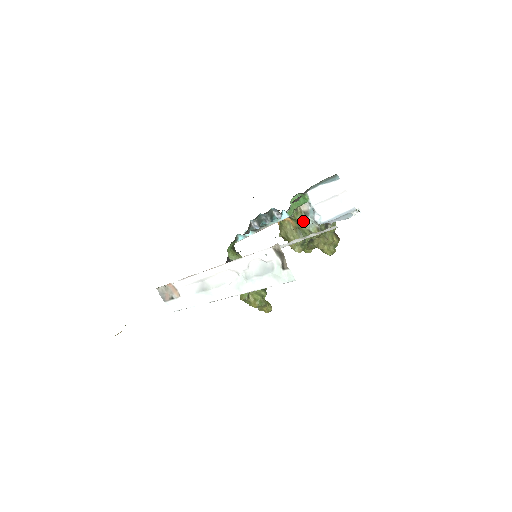
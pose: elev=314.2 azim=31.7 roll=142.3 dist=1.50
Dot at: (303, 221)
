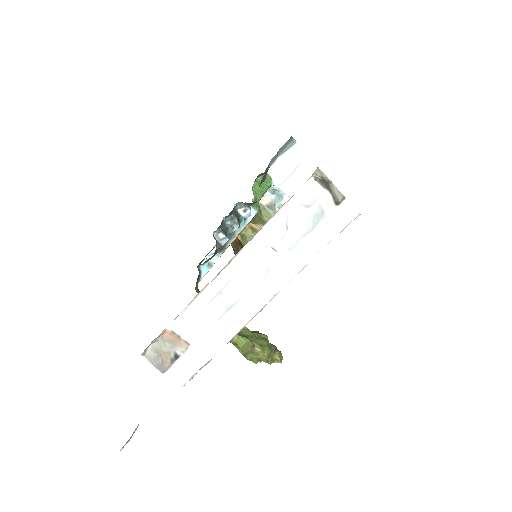
Dot at: (271, 217)
